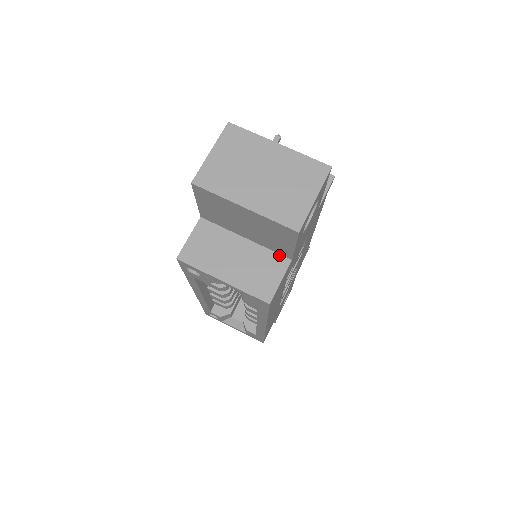
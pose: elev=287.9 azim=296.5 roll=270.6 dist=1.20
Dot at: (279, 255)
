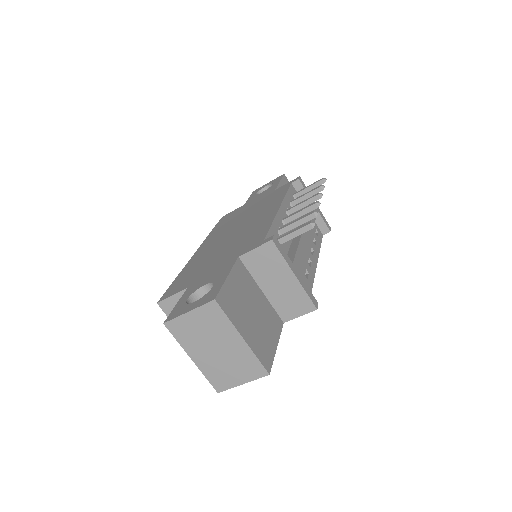
Dot at: occluded
